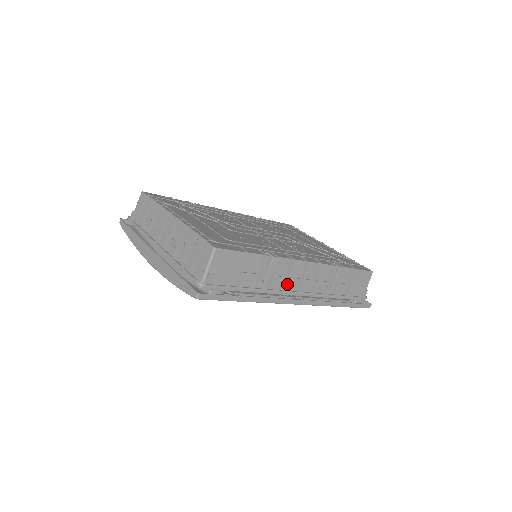
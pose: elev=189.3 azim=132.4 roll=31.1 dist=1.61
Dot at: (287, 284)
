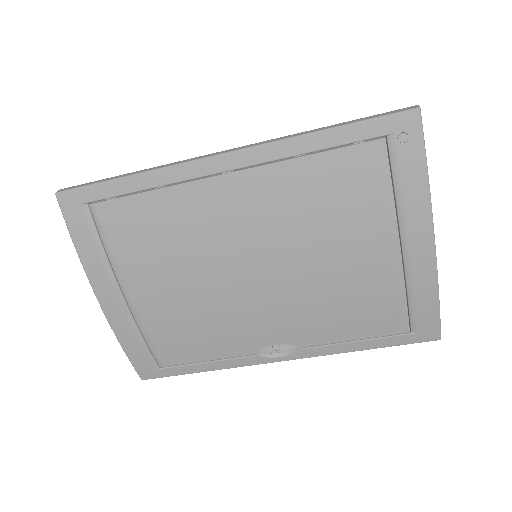
Dot at: occluded
